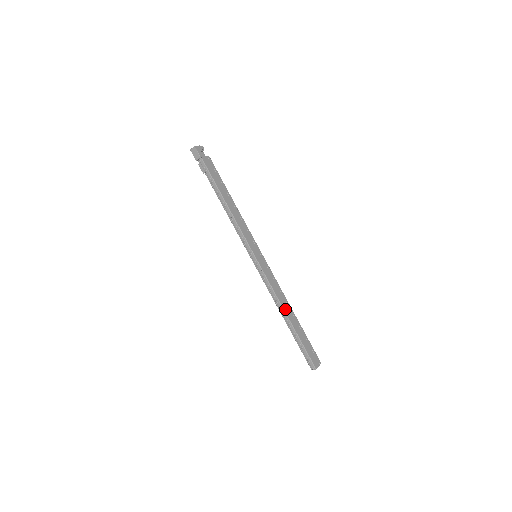
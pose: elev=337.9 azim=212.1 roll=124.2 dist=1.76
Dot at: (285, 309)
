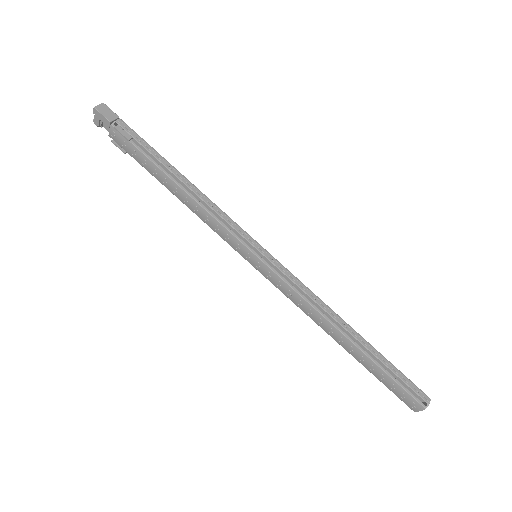
Dot at: (340, 320)
